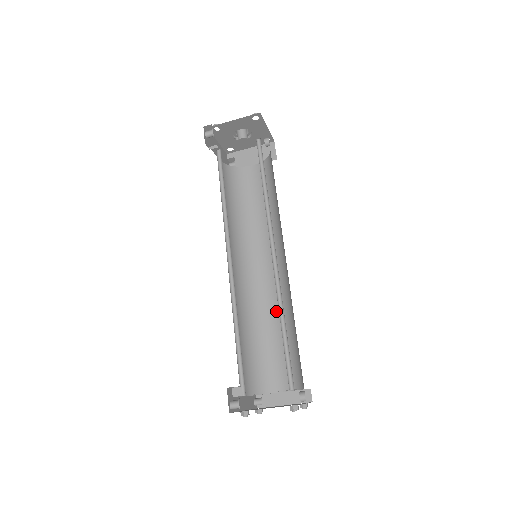
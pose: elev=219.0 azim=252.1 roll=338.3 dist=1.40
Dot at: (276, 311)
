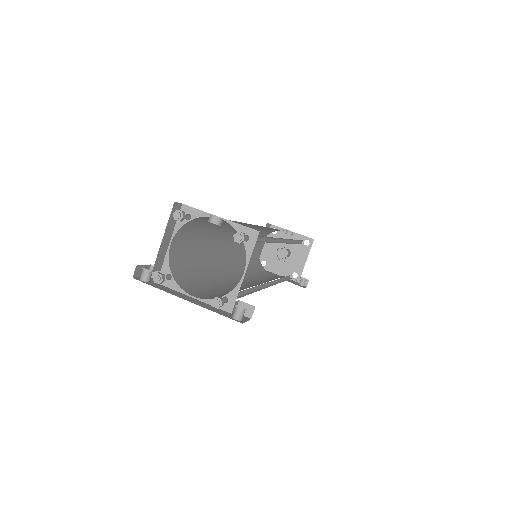
Dot at: occluded
